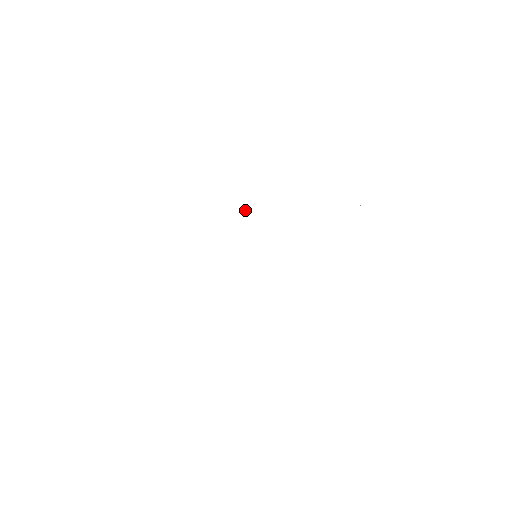
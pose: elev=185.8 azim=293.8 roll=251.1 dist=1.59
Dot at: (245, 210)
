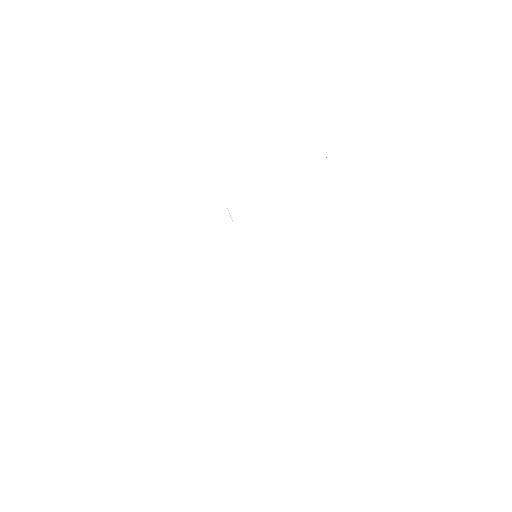
Dot at: (229, 213)
